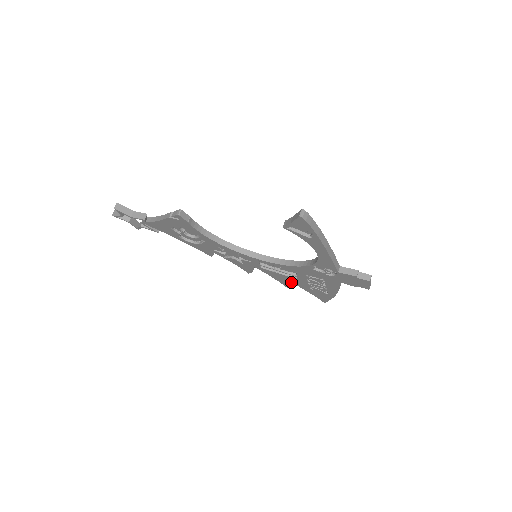
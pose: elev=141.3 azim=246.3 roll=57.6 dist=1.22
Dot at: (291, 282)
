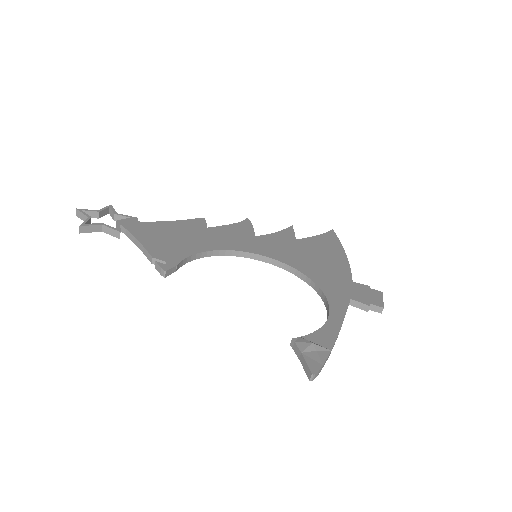
Dot at: occluded
